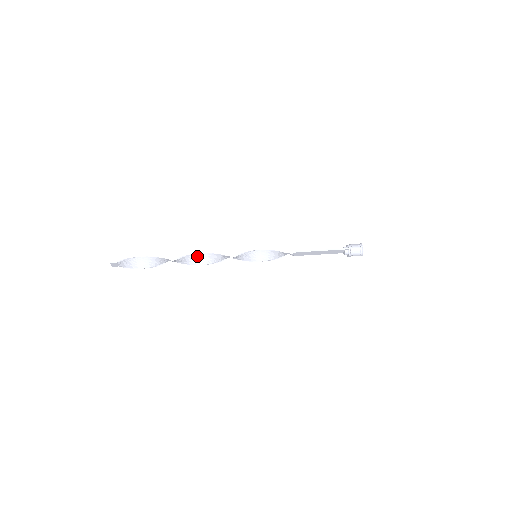
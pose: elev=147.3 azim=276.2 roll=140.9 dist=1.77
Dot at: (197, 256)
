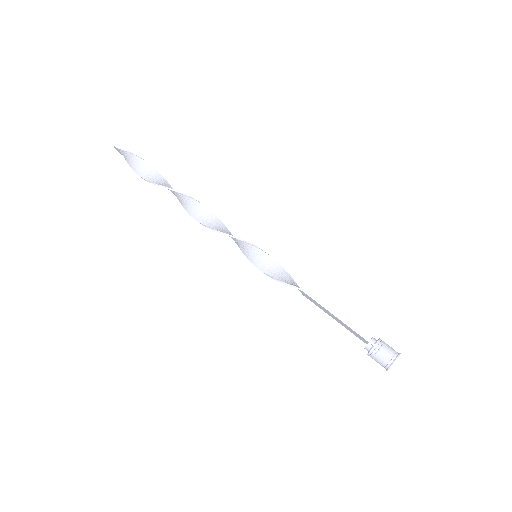
Dot at: (195, 204)
